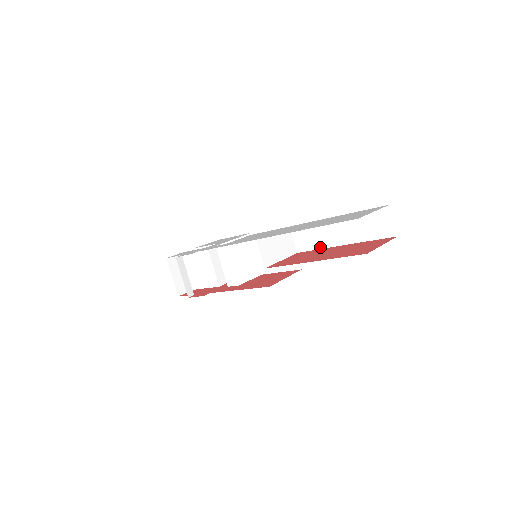
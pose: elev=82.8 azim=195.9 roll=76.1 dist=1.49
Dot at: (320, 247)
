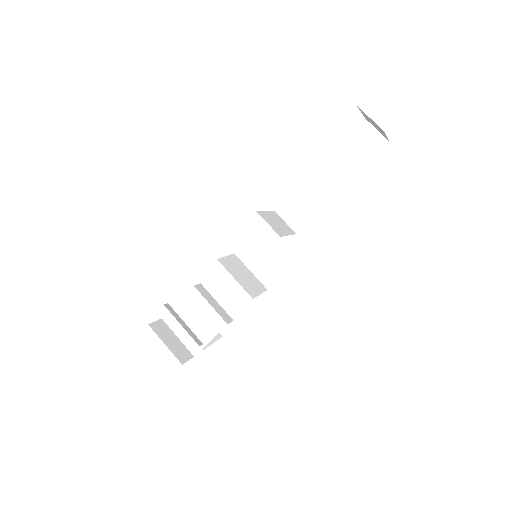
Dot at: (318, 209)
